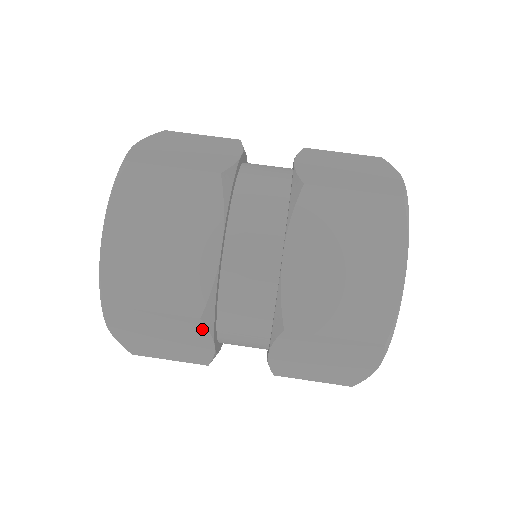
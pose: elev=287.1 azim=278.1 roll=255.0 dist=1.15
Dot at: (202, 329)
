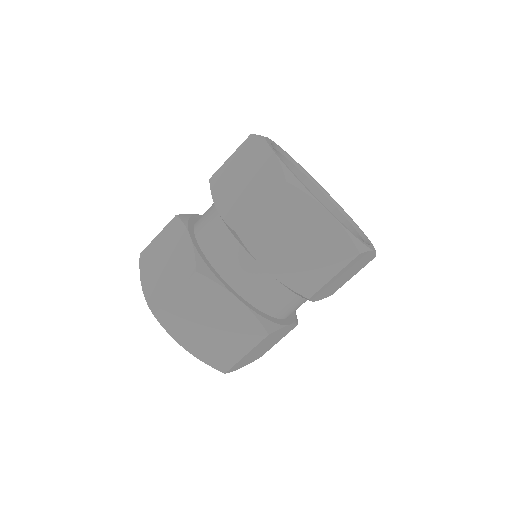
Dot at: occluded
